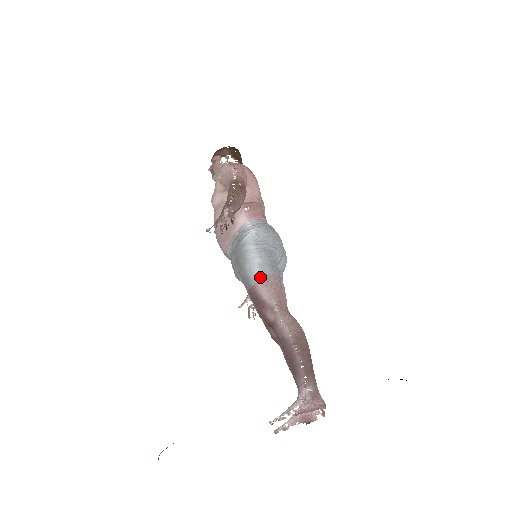
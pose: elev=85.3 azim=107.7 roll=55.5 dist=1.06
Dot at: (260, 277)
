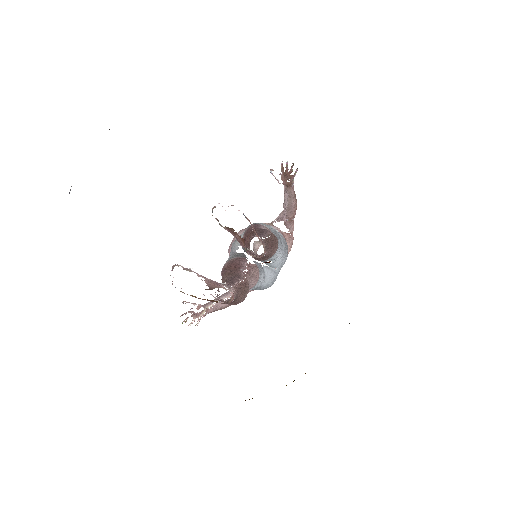
Dot at: (268, 227)
